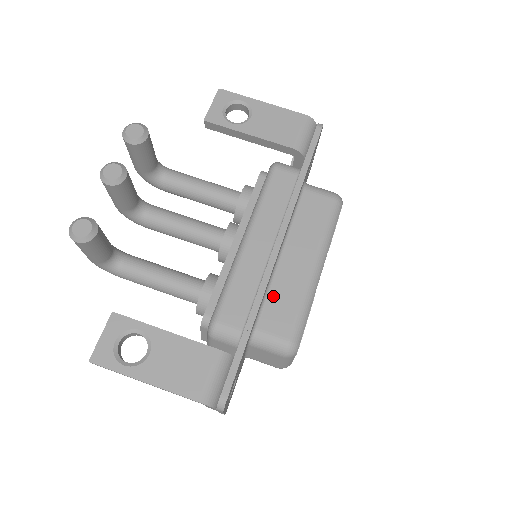
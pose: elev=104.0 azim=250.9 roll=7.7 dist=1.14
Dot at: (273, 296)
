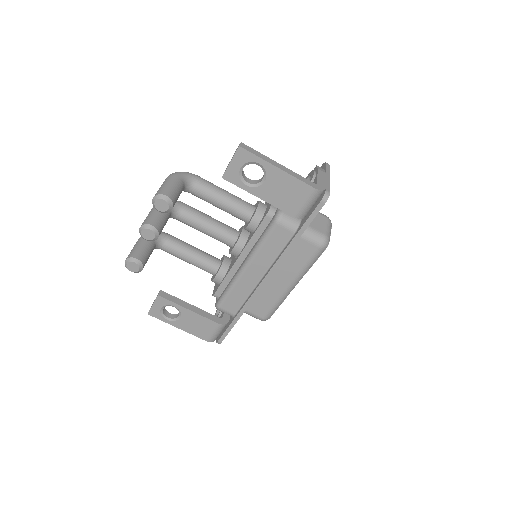
Dot at: (258, 296)
